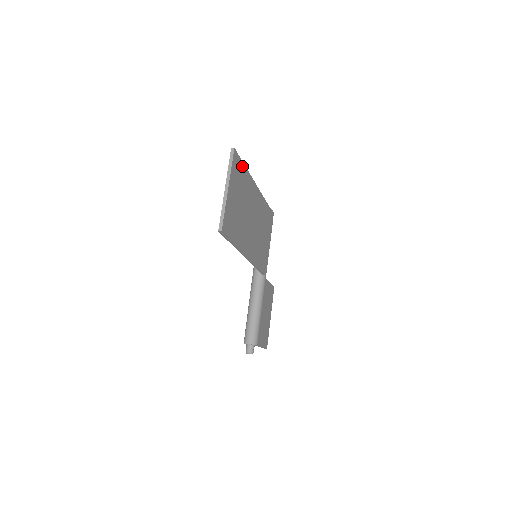
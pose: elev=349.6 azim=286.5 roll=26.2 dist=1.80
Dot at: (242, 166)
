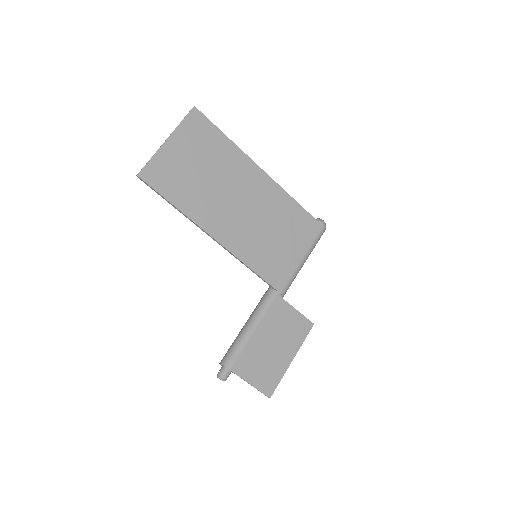
Dot at: (216, 132)
